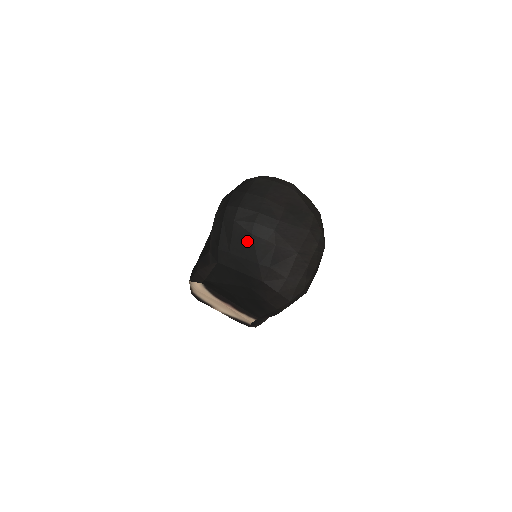
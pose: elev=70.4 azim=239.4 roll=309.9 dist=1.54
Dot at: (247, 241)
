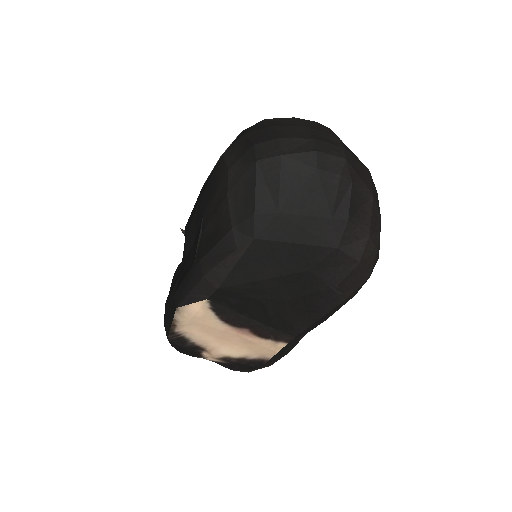
Dot at: (309, 183)
